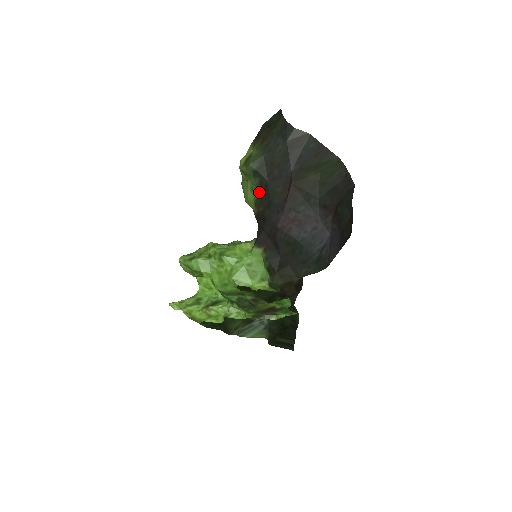
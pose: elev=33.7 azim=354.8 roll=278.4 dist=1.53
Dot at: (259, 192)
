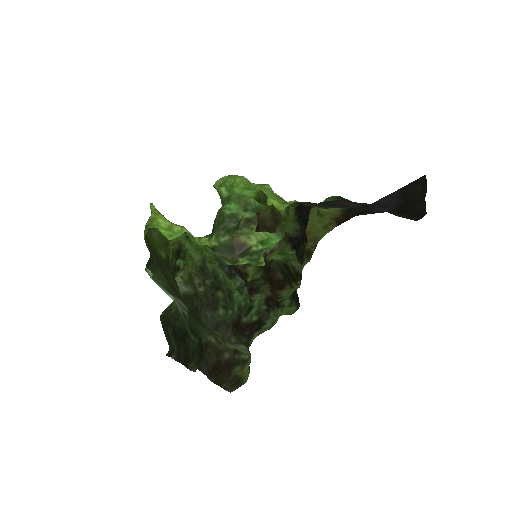
Dot at: occluded
